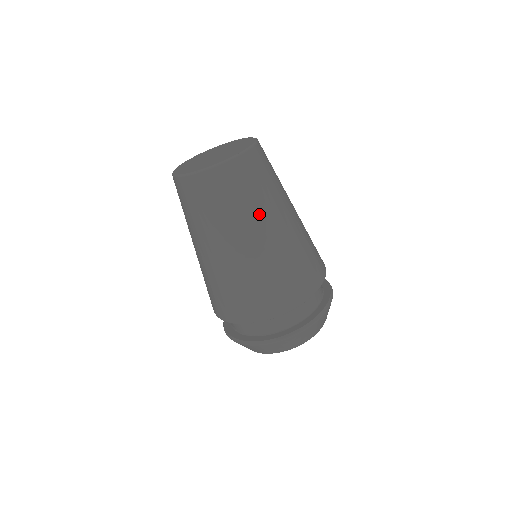
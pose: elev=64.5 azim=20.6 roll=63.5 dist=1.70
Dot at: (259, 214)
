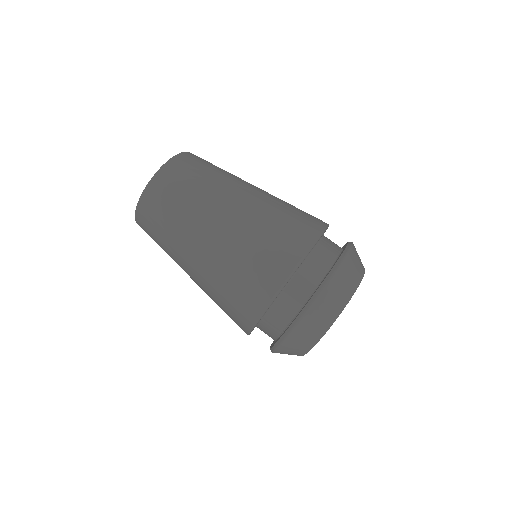
Dot at: (221, 186)
